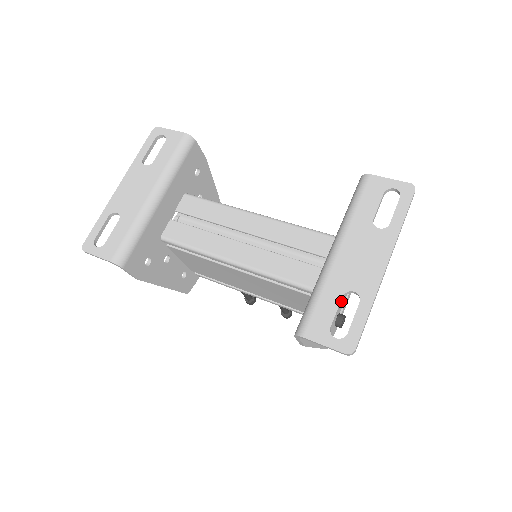
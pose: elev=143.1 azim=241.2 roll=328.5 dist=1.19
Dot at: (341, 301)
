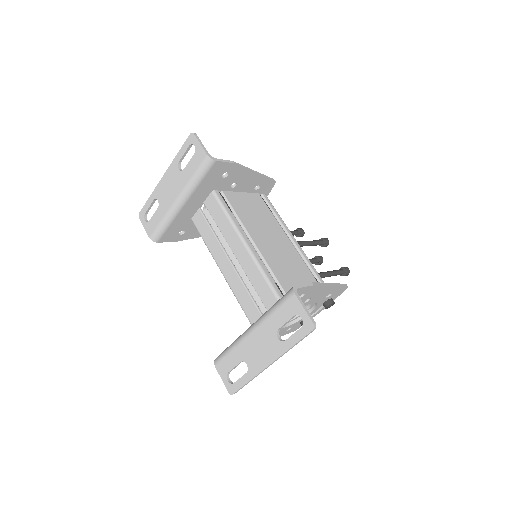
Dot at: occluded
